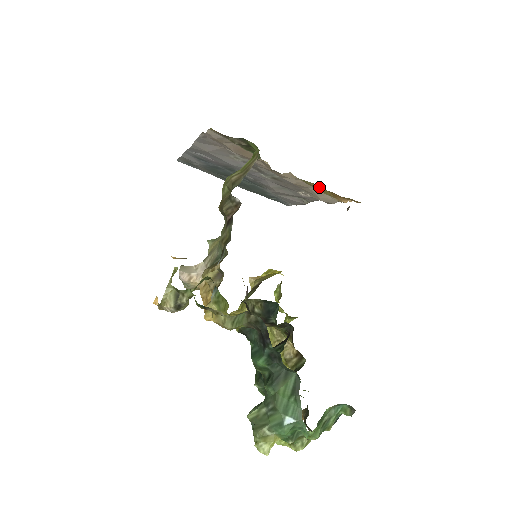
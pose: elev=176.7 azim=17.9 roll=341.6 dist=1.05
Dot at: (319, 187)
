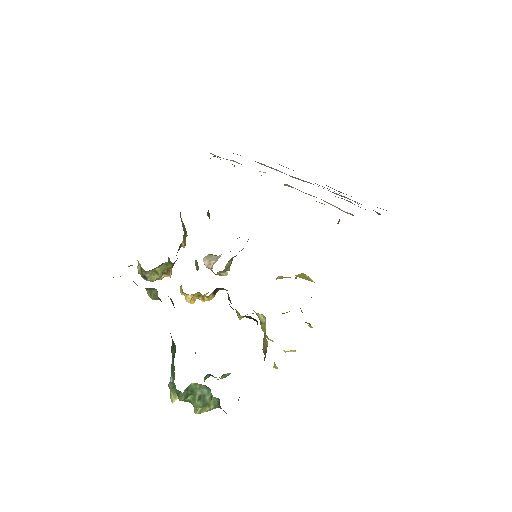
Dot at: occluded
